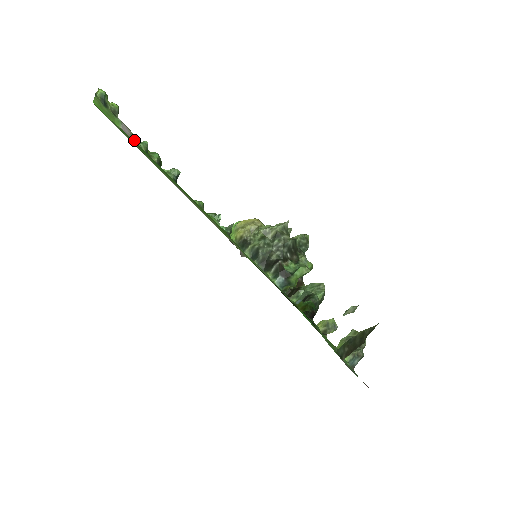
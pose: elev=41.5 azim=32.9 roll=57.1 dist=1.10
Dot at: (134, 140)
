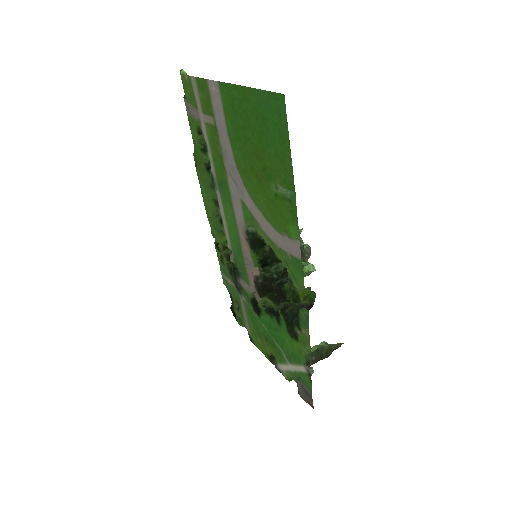
Dot at: (191, 121)
